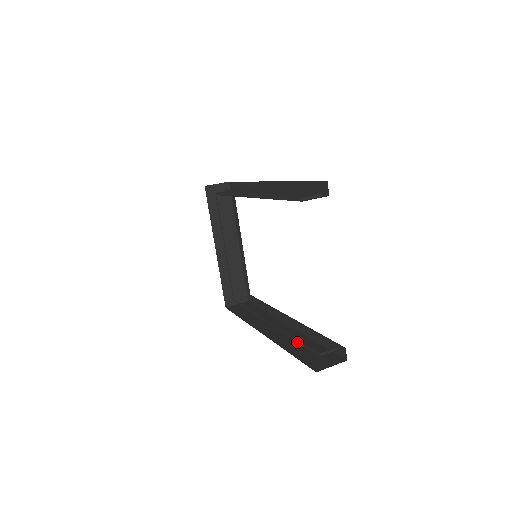
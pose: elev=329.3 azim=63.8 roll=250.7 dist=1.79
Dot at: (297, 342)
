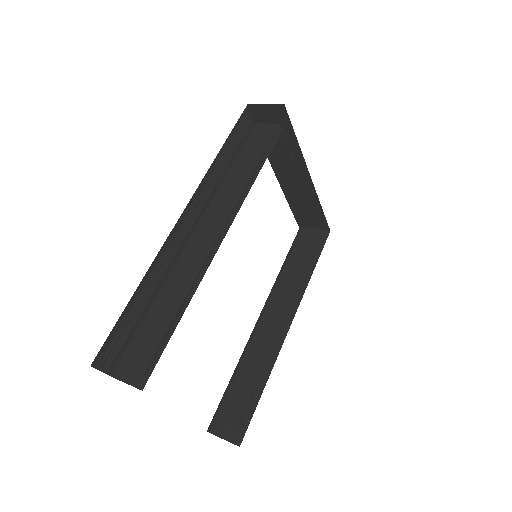
Dot at: (255, 369)
